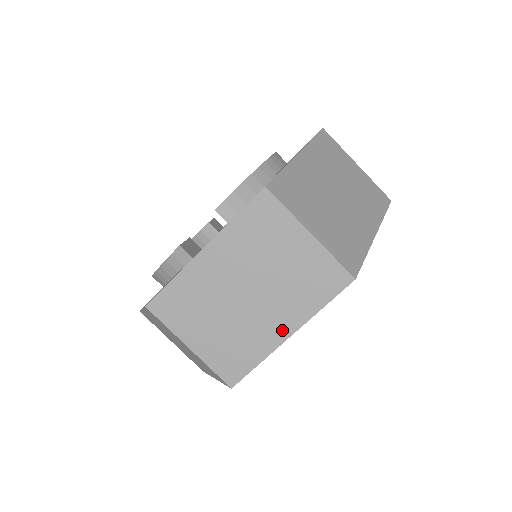
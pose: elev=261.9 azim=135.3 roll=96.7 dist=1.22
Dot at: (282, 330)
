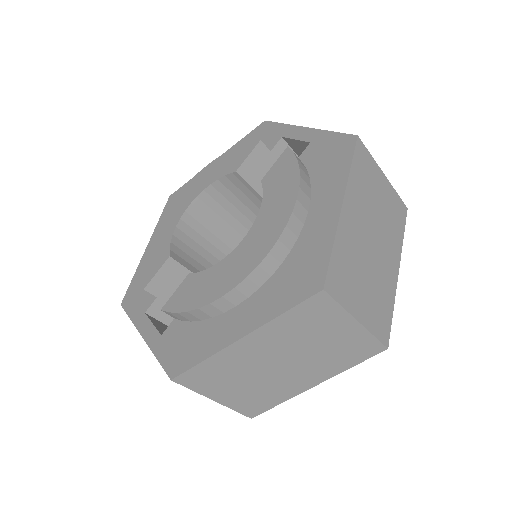
Dot at: occluded
